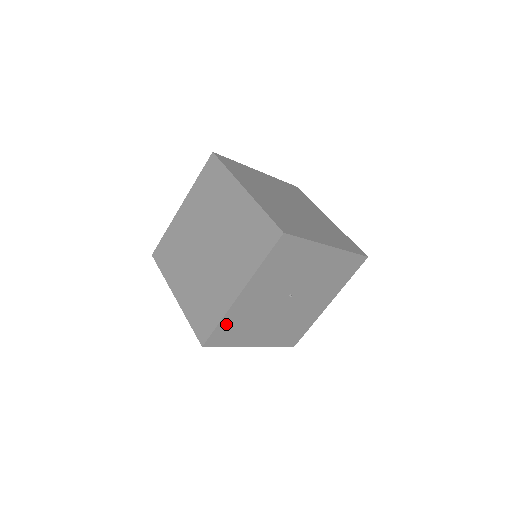
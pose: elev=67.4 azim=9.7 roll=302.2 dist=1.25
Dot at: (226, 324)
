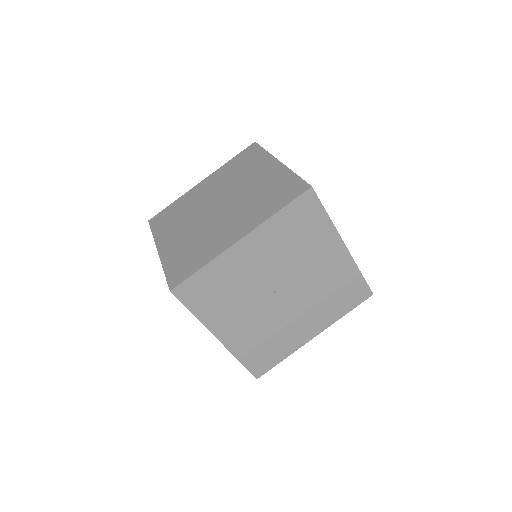
Dot at: (249, 356)
